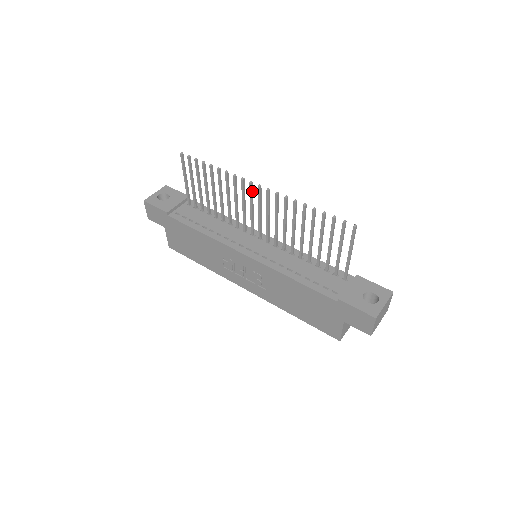
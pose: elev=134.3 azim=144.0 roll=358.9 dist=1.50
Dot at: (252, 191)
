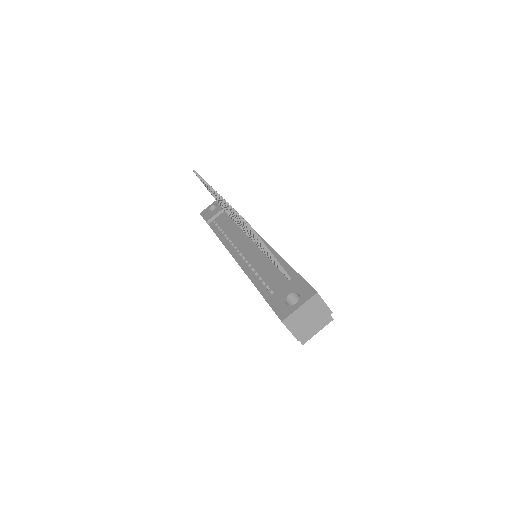
Dot at: occluded
